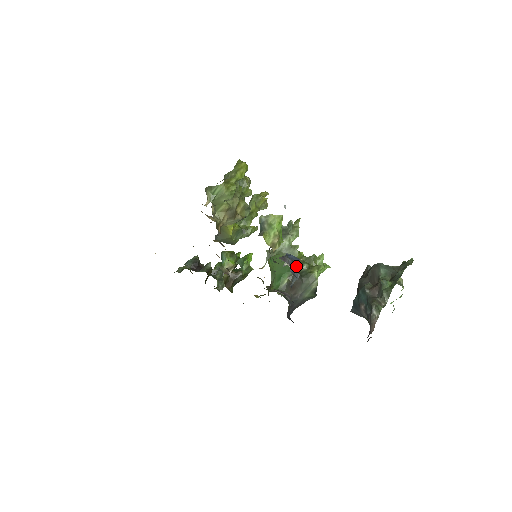
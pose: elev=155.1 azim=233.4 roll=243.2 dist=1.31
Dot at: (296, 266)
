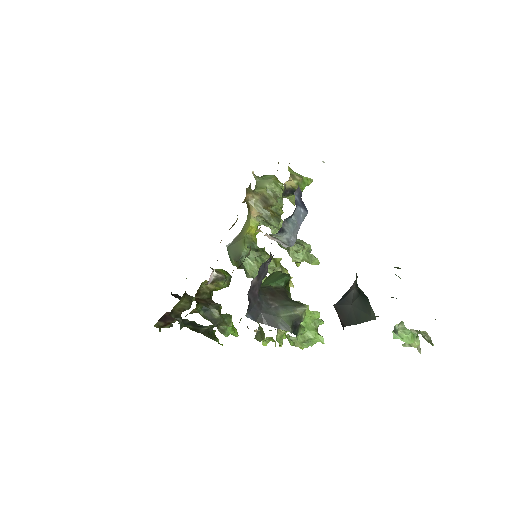
Dot at: (301, 207)
